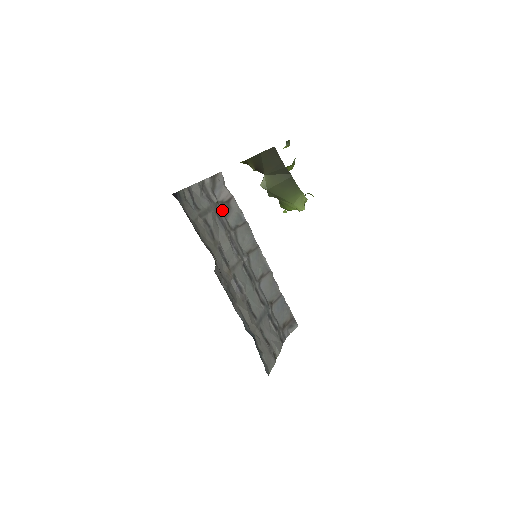
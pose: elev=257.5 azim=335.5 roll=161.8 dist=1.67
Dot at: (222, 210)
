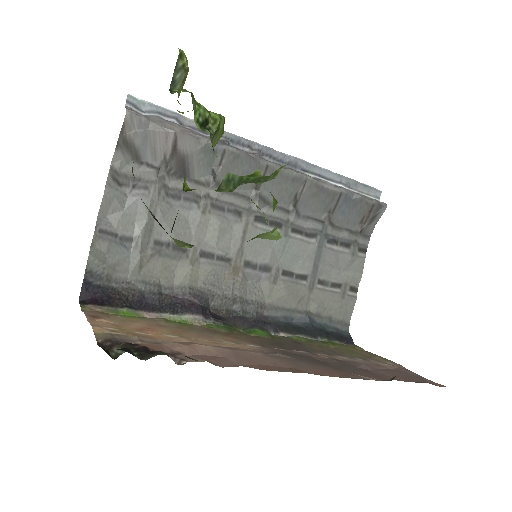
Dot at: (174, 174)
